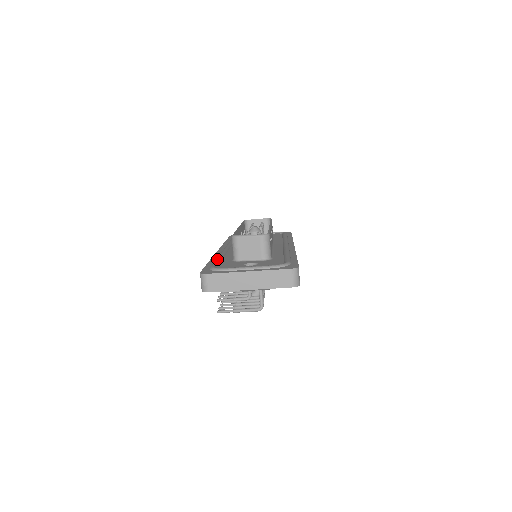
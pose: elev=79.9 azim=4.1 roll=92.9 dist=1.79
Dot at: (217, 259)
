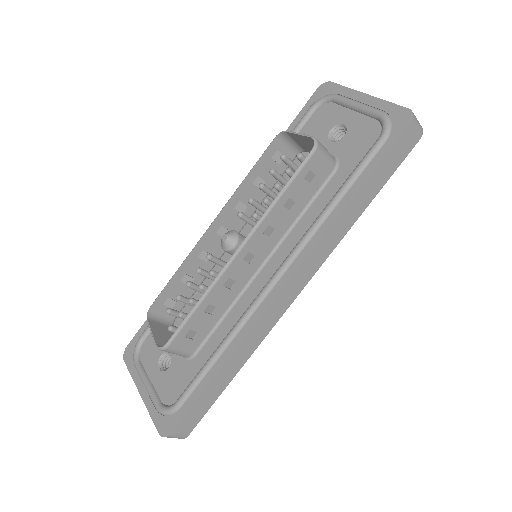
Dot at: occluded
